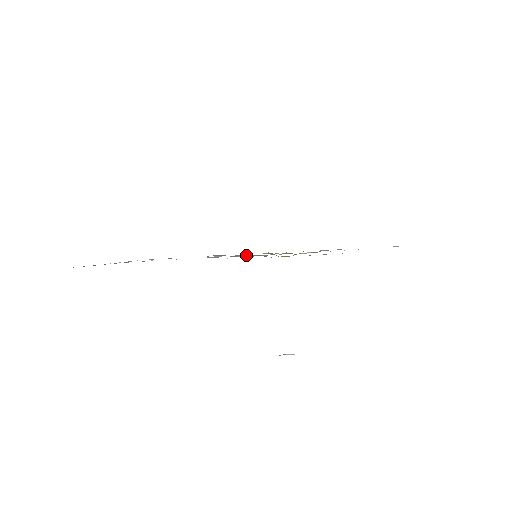
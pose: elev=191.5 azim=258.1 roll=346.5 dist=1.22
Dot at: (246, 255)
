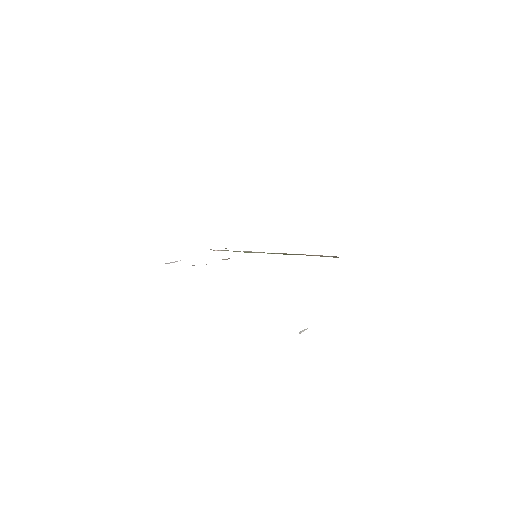
Dot at: occluded
